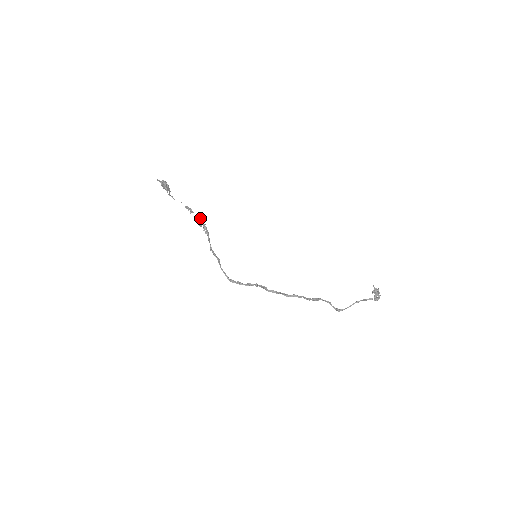
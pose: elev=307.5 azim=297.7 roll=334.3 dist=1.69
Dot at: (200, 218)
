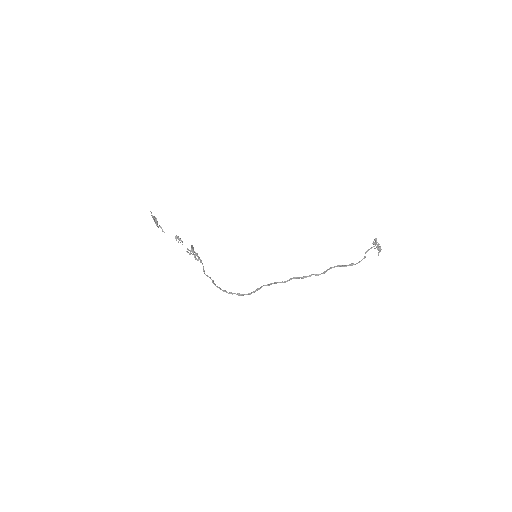
Dot at: (191, 246)
